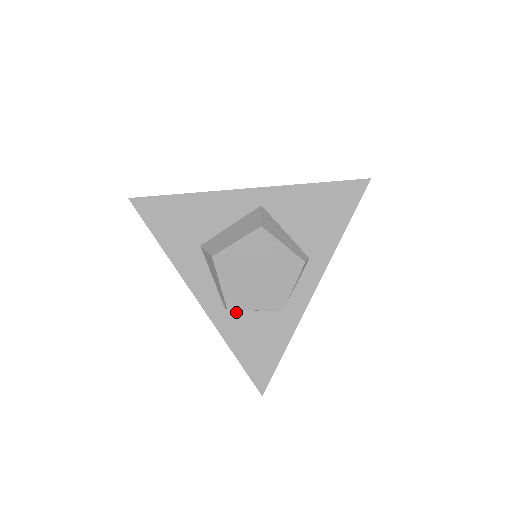
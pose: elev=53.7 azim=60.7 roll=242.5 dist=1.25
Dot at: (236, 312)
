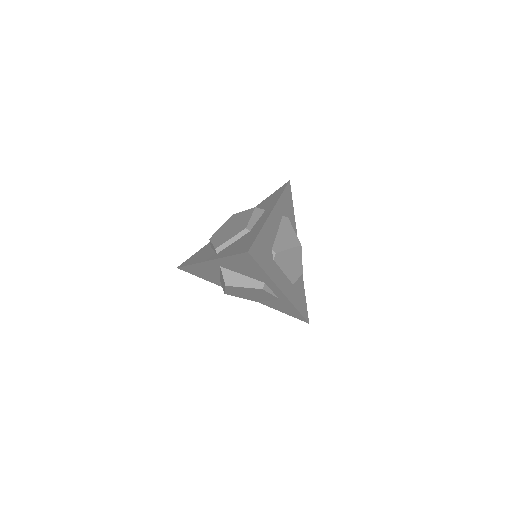
Dot at: occluded
